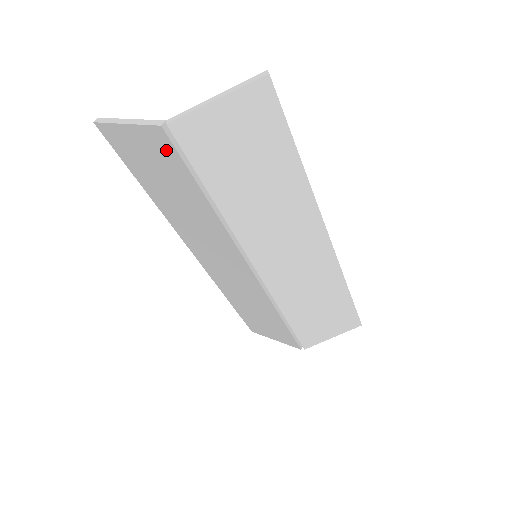
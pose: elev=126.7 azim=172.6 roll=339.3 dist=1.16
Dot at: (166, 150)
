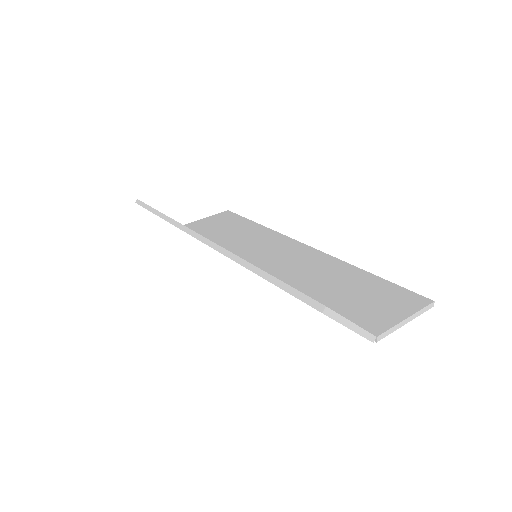
Dot at: occluded
